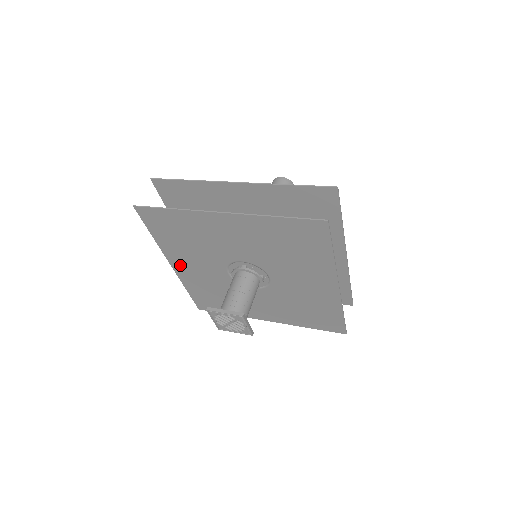
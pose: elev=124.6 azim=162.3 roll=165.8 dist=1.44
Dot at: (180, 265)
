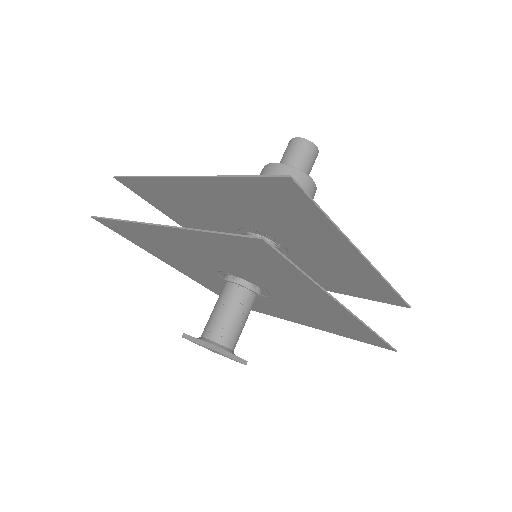
Dot at: (180, 268)
